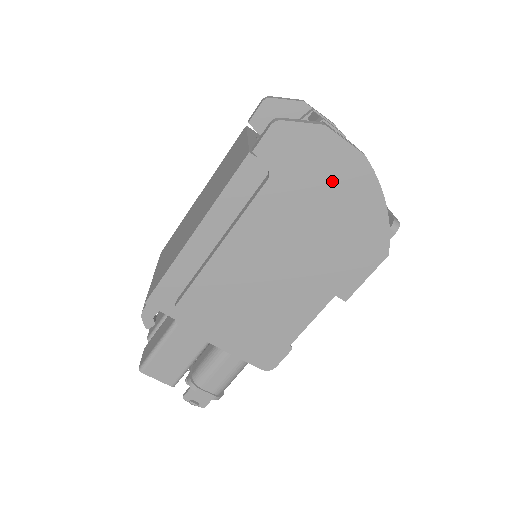
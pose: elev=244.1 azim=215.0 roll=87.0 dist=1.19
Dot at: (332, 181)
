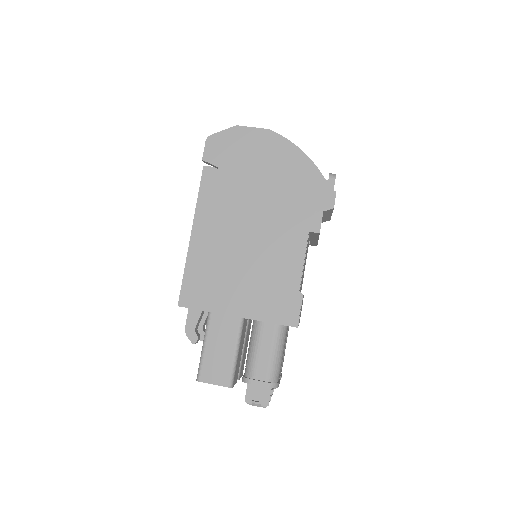
Dot at: (259, 154)
